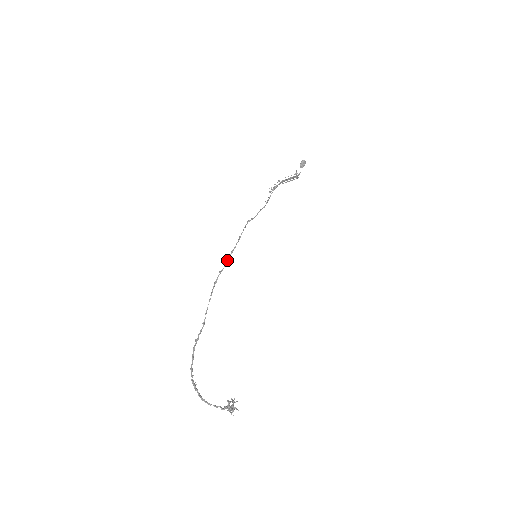
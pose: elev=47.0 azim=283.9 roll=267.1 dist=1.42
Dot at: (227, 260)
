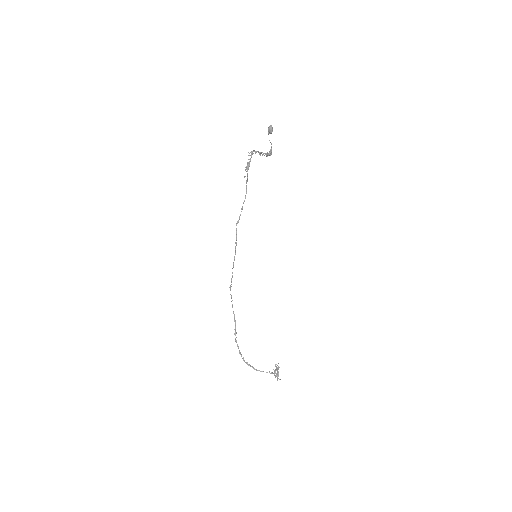
Dot at: occluded
